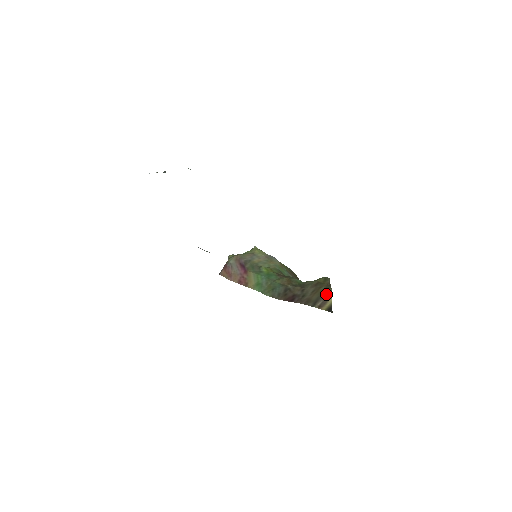
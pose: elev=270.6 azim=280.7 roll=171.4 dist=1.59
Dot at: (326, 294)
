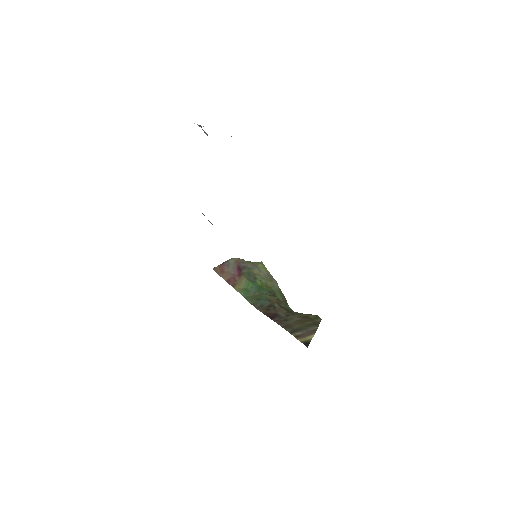
Dot at: (310, 329)
